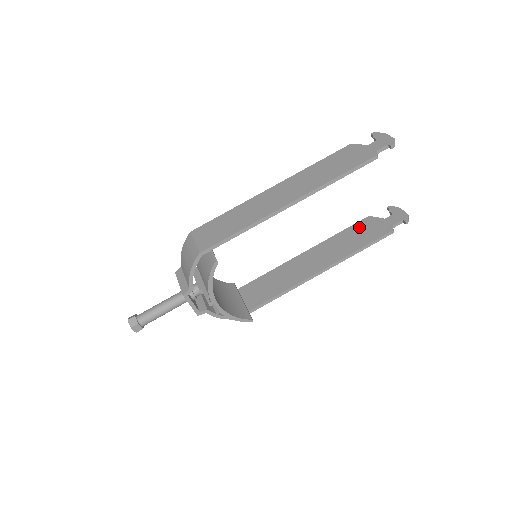
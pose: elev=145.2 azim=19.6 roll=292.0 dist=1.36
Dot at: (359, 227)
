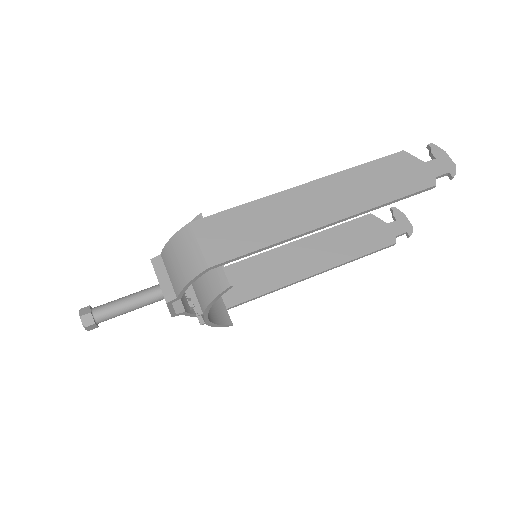
Dot at: (359, 226)
